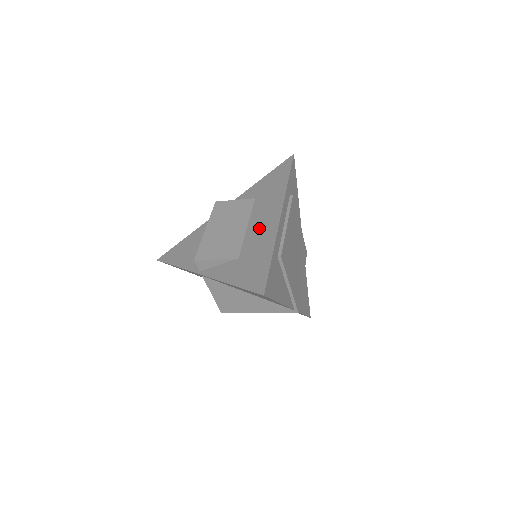
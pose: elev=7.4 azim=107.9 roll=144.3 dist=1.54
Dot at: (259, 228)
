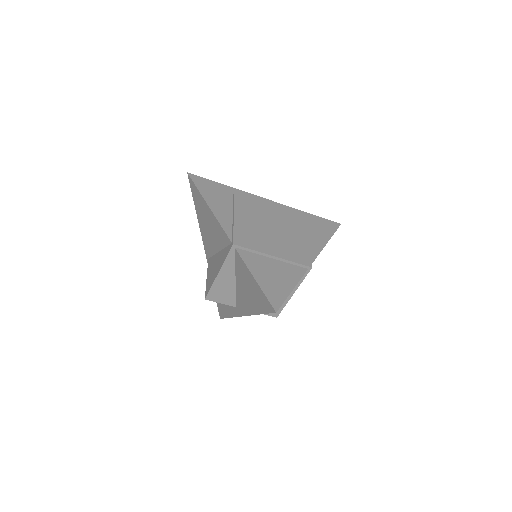
Dot at: occluded
